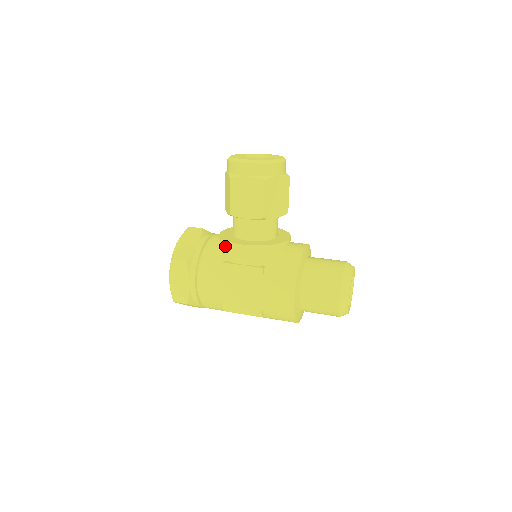
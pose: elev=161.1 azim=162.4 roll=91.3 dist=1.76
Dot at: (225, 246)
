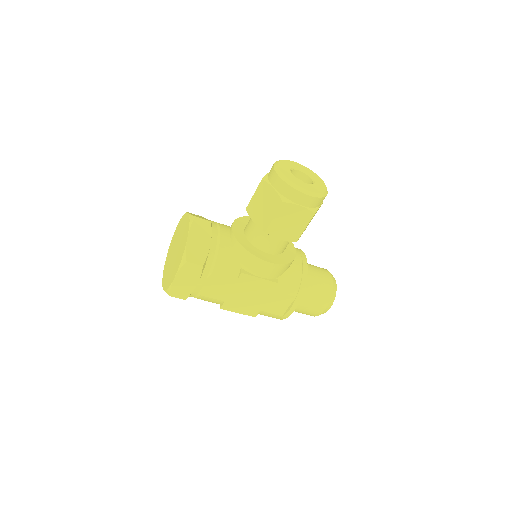
Dot at: (246, 256)
